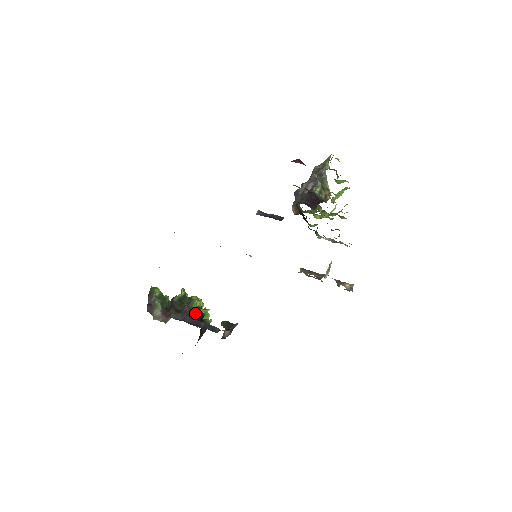
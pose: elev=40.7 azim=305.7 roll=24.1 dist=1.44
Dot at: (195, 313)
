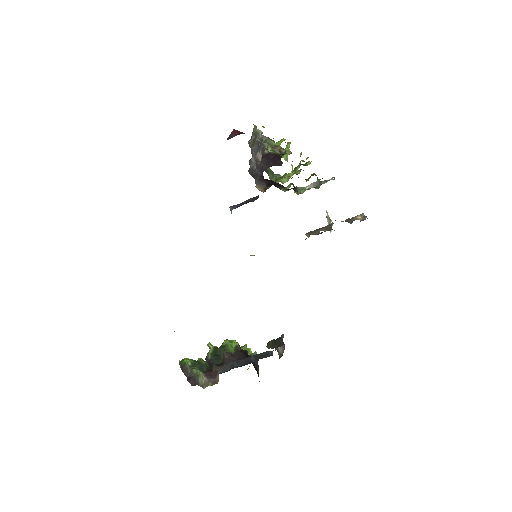
Dot at: (237, 354)
